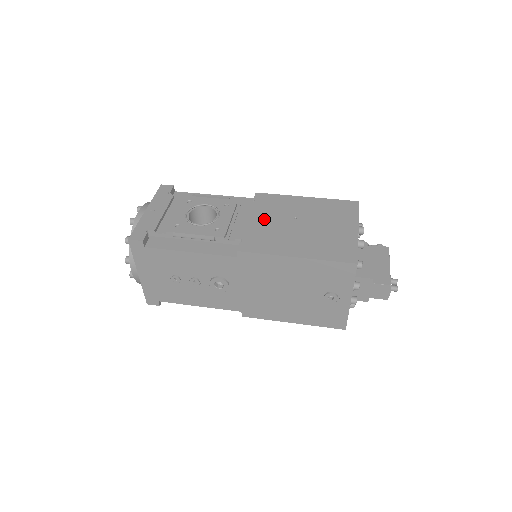
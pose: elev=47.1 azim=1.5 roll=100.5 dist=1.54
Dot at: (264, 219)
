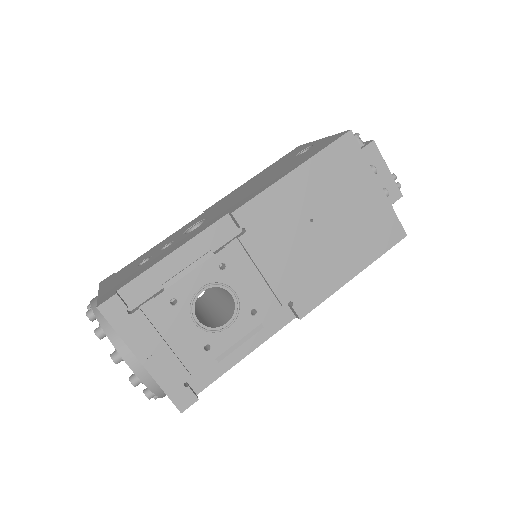
Dot at: (284, 252)
